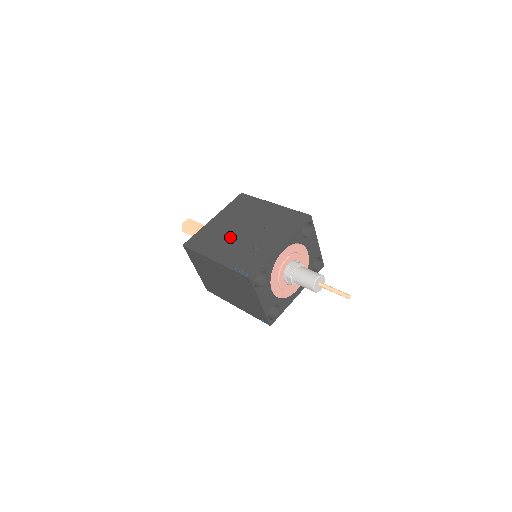
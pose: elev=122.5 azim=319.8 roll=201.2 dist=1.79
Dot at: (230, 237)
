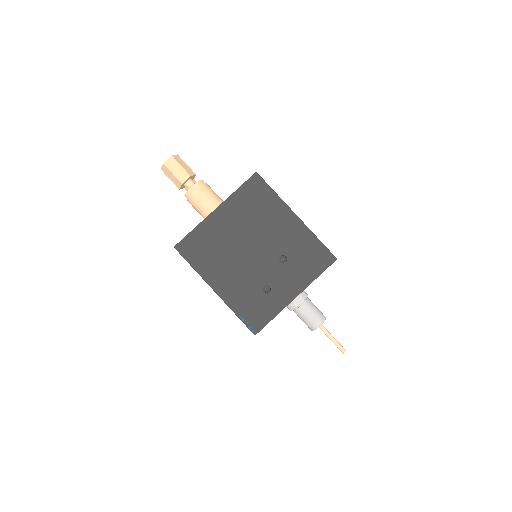
Dot at: (236, 258)
